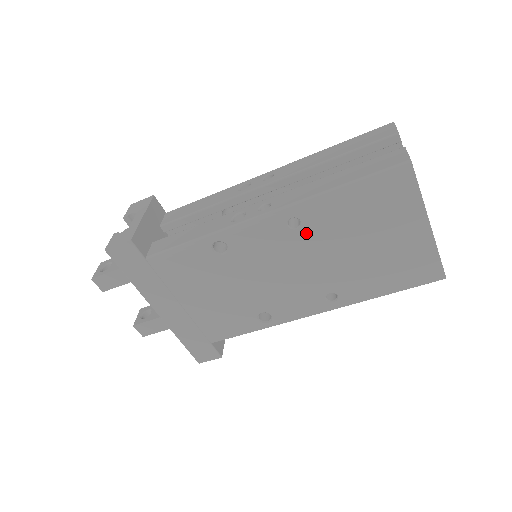
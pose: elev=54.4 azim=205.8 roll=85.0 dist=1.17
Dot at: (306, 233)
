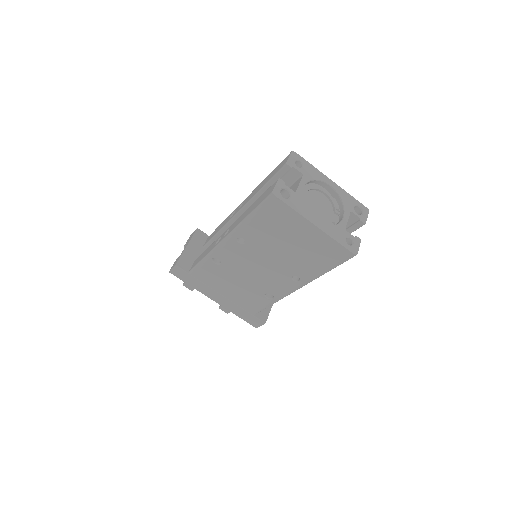
Dot at: (251, 245)
